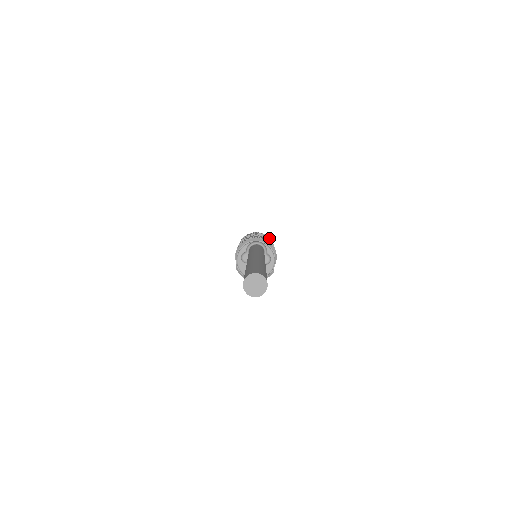
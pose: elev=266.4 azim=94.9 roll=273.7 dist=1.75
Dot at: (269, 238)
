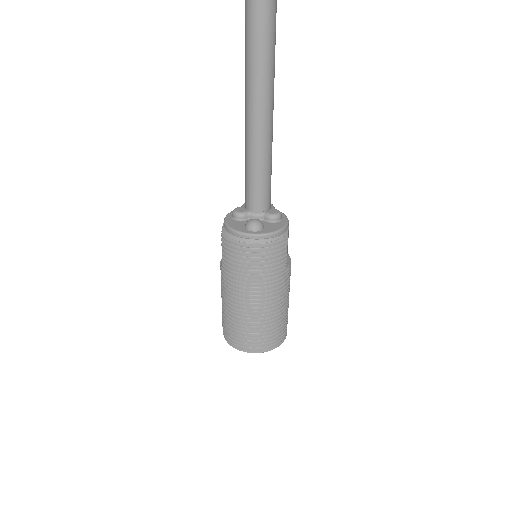
Dot at: occluded
